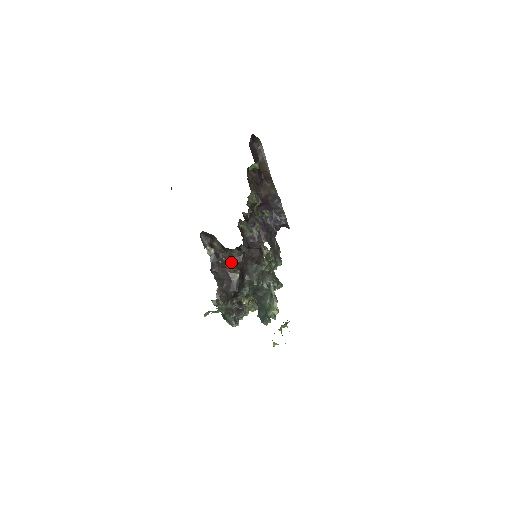
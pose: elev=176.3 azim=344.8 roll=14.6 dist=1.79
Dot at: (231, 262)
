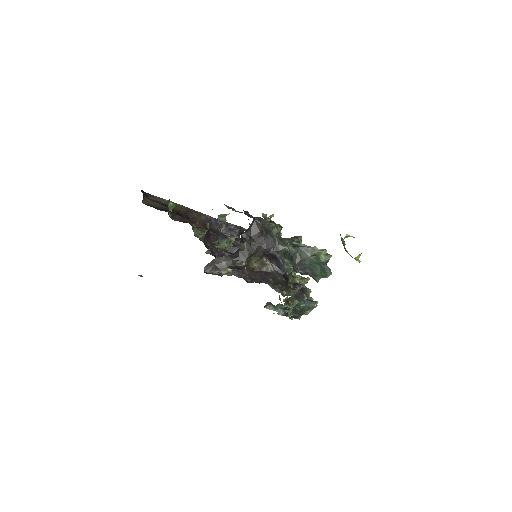
Dot at: (251, 260)
